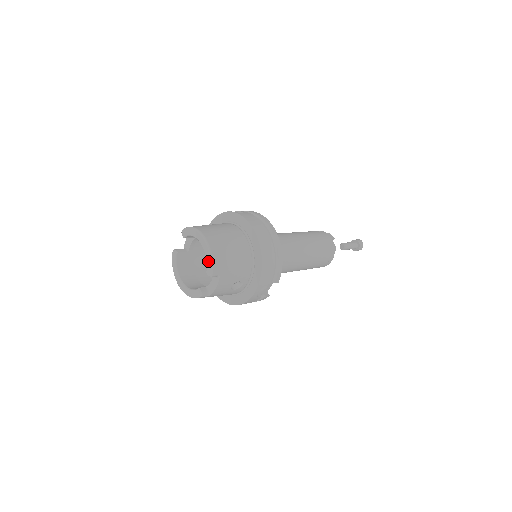
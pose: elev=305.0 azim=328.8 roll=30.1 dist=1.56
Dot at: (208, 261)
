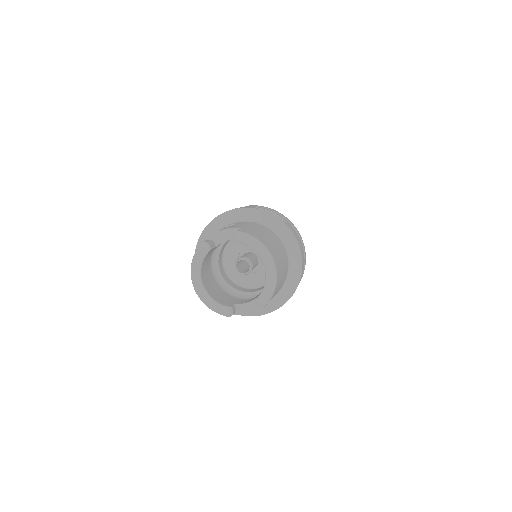
Dot at: (267, 291)
